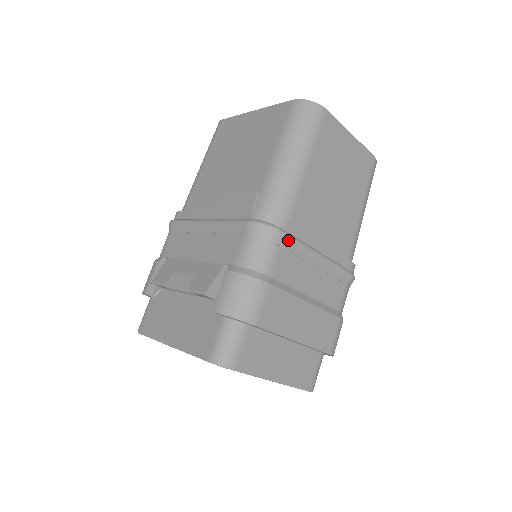
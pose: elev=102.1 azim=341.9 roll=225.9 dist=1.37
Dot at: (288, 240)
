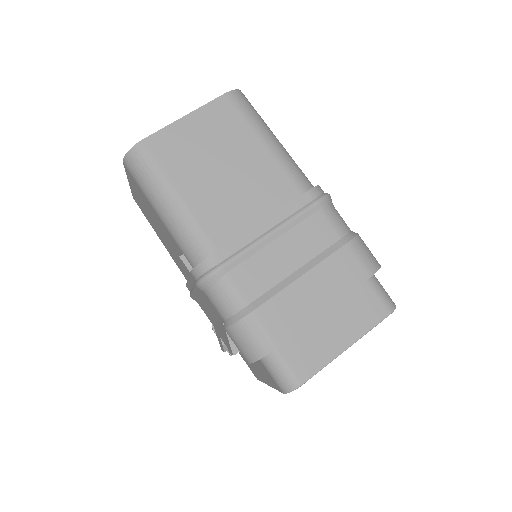
Dot at: (230, 265)
